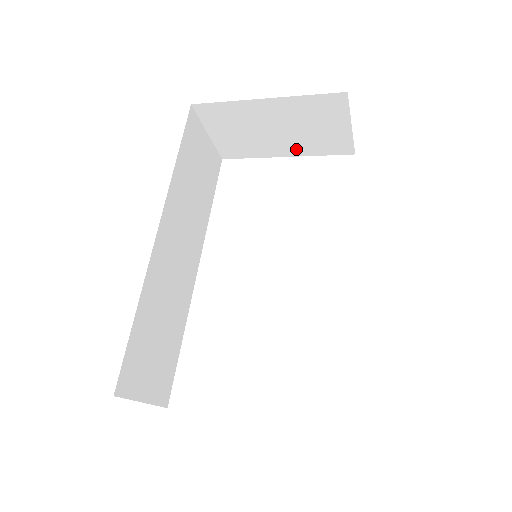
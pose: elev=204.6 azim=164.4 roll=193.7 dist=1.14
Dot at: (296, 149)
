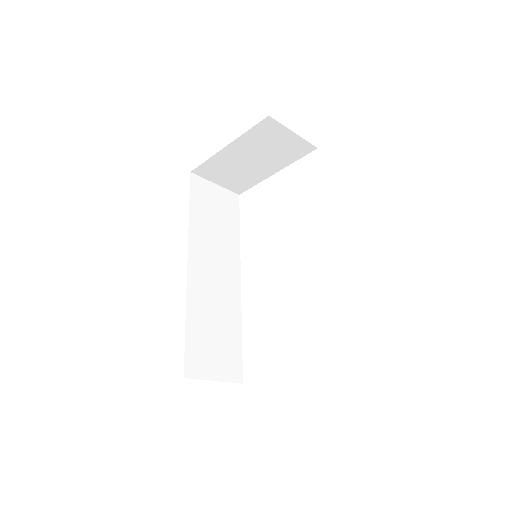
Dot at: (277, 165)
